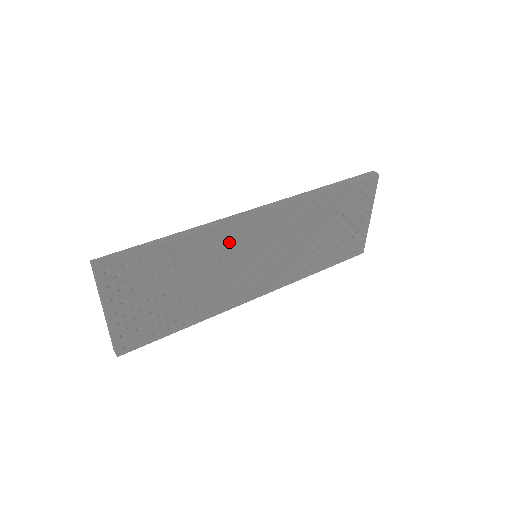
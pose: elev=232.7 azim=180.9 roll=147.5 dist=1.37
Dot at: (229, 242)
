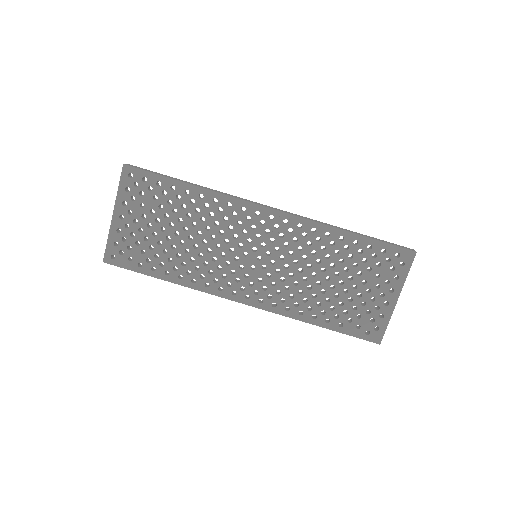
Dot at: (233, 218)
